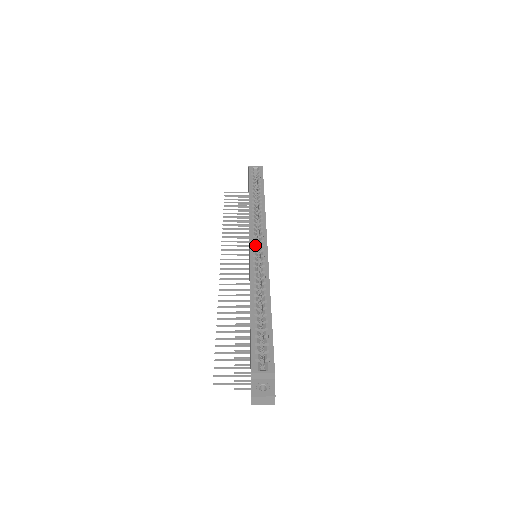
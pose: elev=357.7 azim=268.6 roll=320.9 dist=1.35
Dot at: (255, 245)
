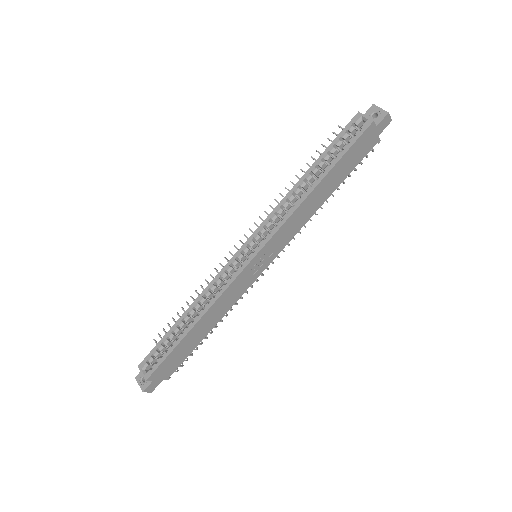
Dot at: (244, 252)
